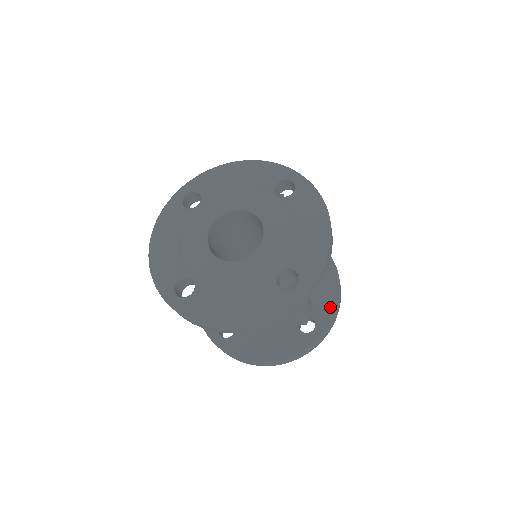
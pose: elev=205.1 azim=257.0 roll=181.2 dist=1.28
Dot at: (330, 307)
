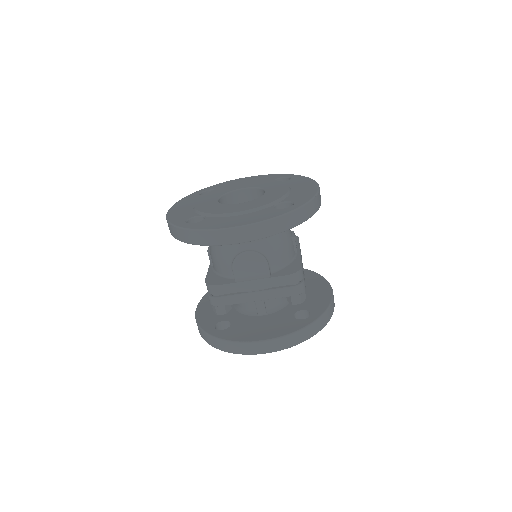
Dot at: (324, 302)
